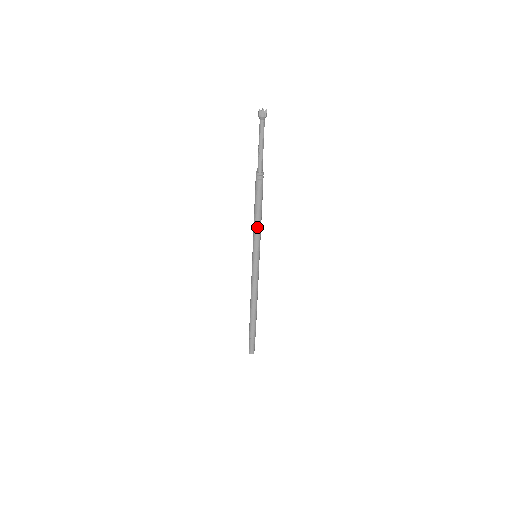
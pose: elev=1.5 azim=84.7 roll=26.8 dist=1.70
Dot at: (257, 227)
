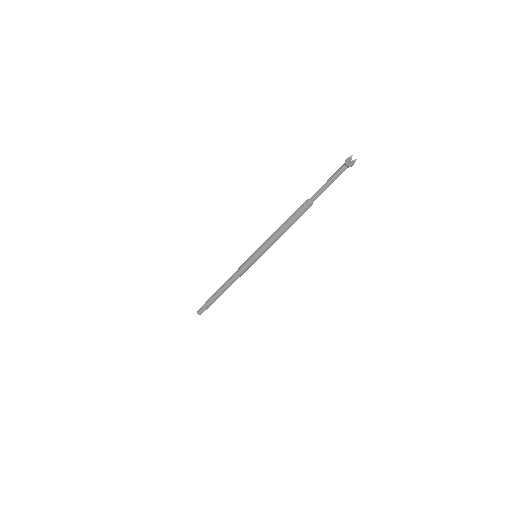
Dot at: (275, 240)
